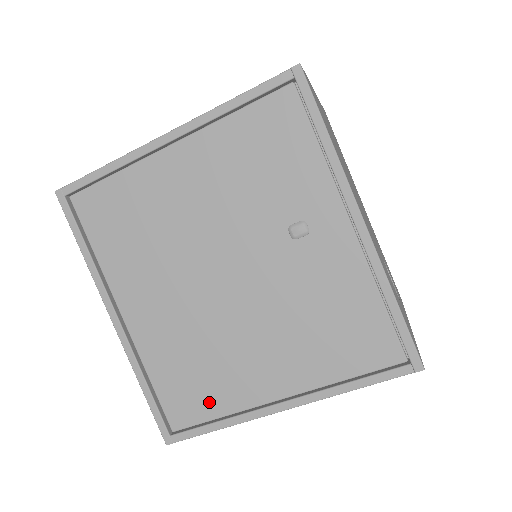
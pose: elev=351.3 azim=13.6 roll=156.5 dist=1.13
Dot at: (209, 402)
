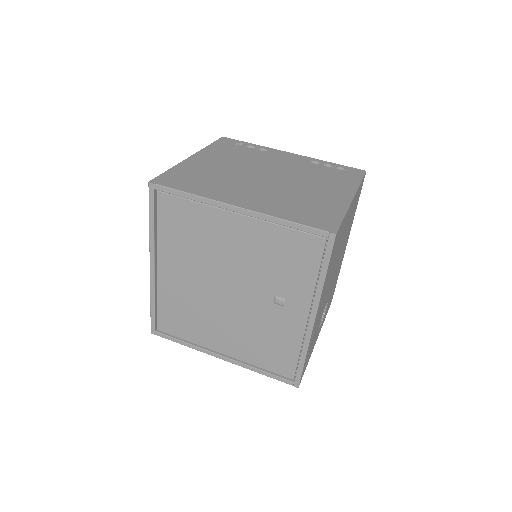
Dot at: (185, 332)
